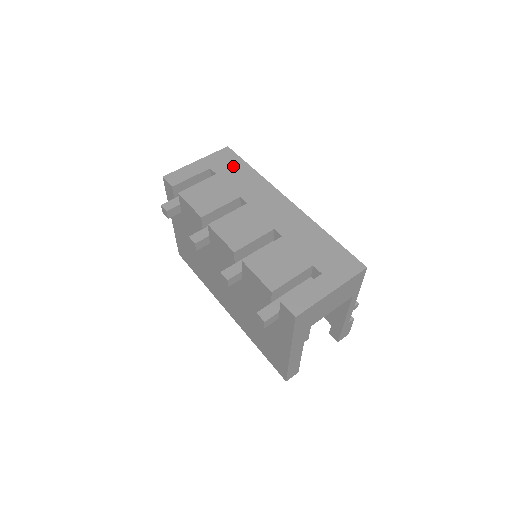
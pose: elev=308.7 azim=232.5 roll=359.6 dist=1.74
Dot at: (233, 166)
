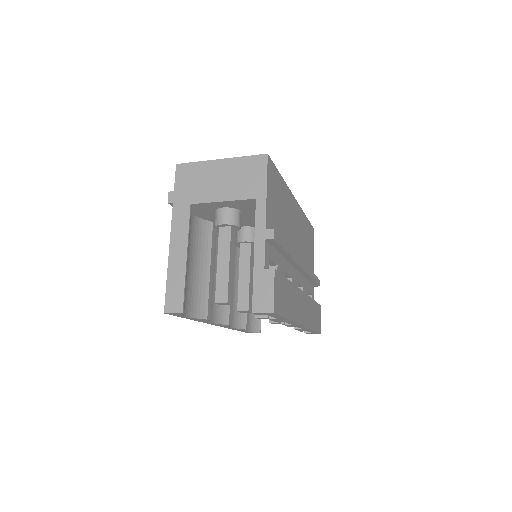
Dot at: occluded
